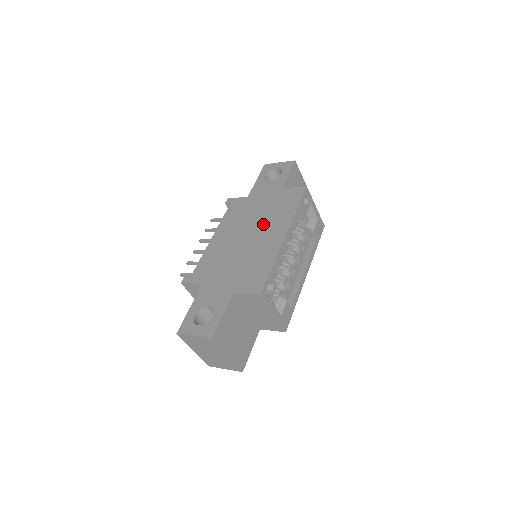
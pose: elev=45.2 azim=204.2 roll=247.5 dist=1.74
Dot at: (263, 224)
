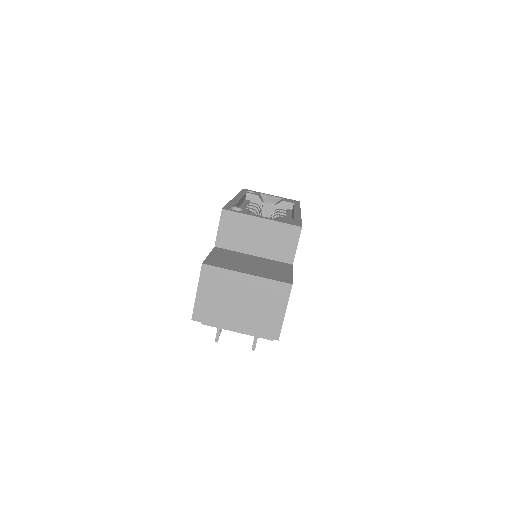
Dot at: occluded
